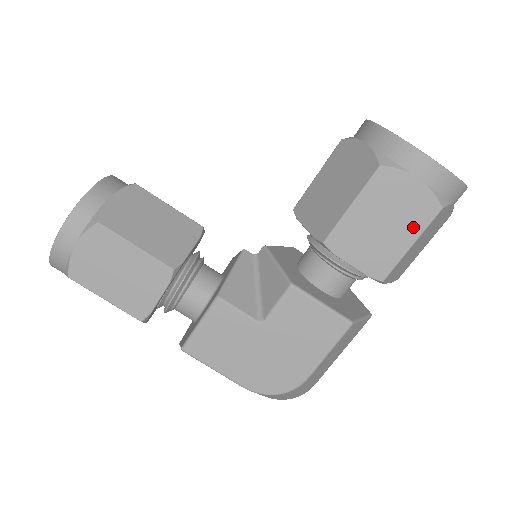
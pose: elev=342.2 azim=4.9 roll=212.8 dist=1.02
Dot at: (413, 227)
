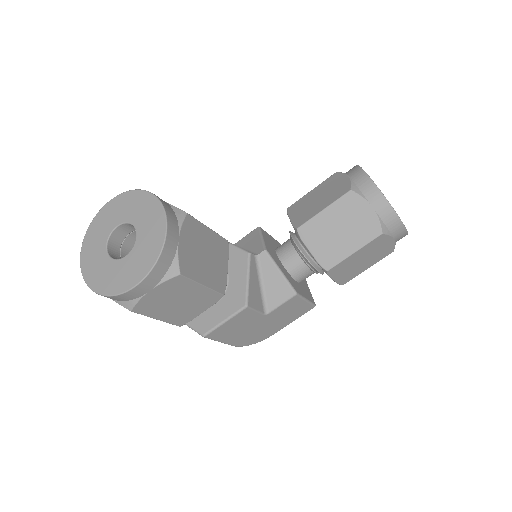
Dot at: (375, 260)
